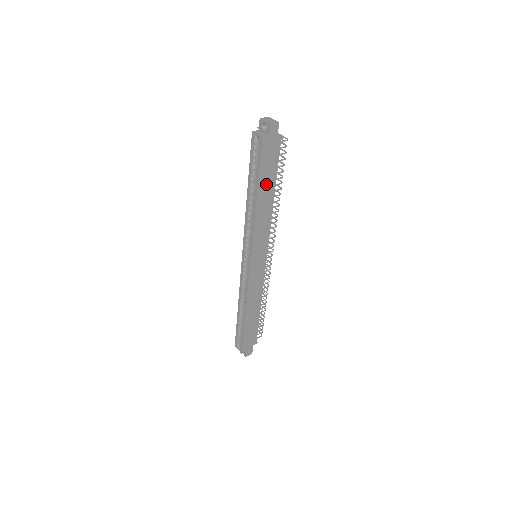
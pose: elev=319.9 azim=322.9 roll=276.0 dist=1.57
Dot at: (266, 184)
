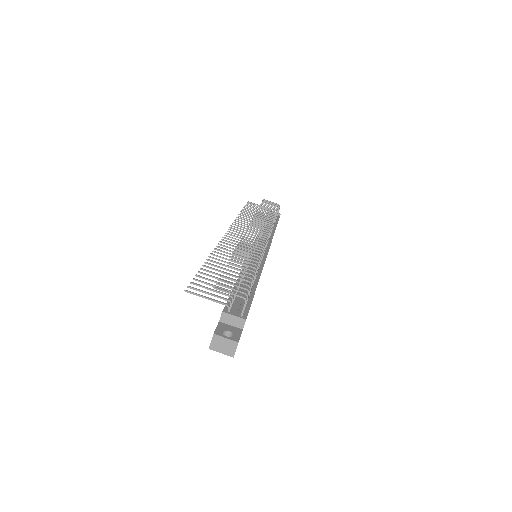
Dot at: occluded
